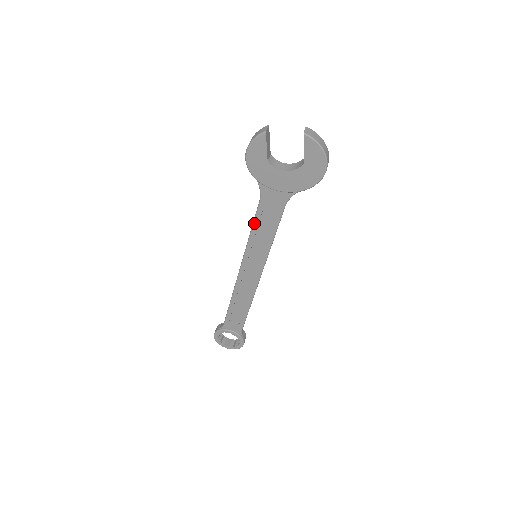
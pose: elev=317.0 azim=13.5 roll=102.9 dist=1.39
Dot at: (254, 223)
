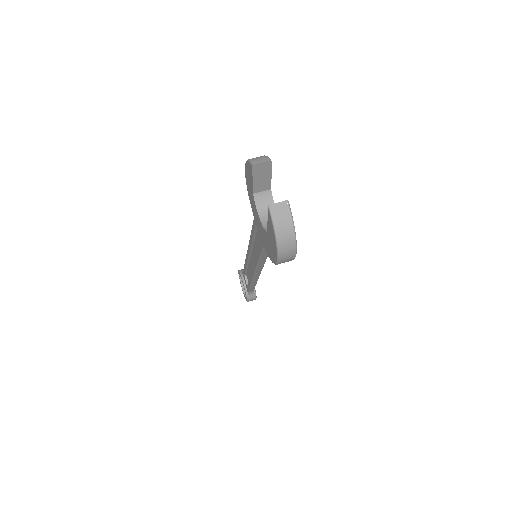
Dot at: (252, 230)
